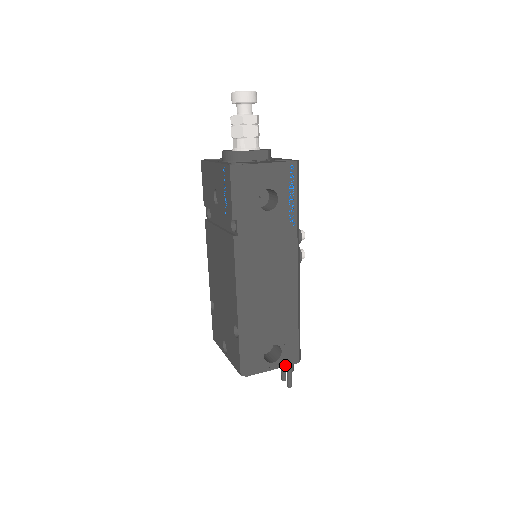
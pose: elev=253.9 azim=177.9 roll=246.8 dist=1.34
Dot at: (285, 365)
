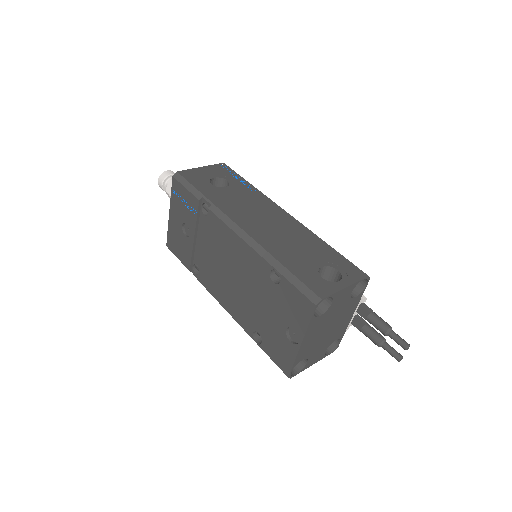
Dot at: (355, 281)
